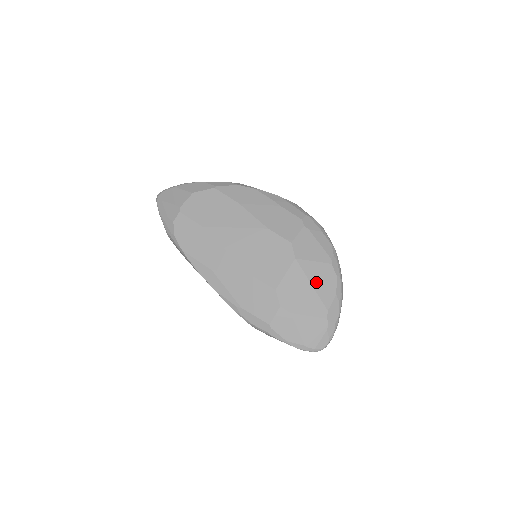
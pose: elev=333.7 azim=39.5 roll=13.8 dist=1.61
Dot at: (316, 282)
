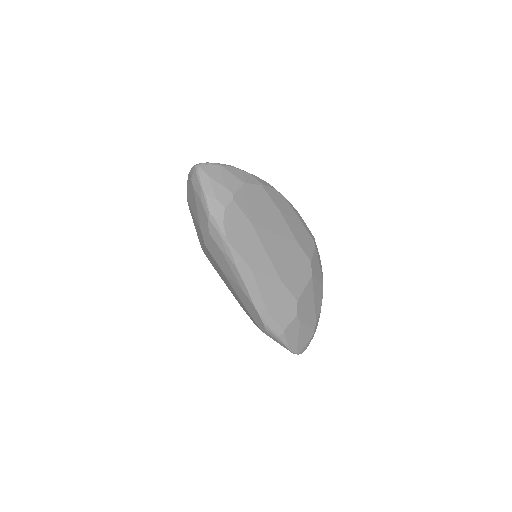
Dot at: (316, 298)
